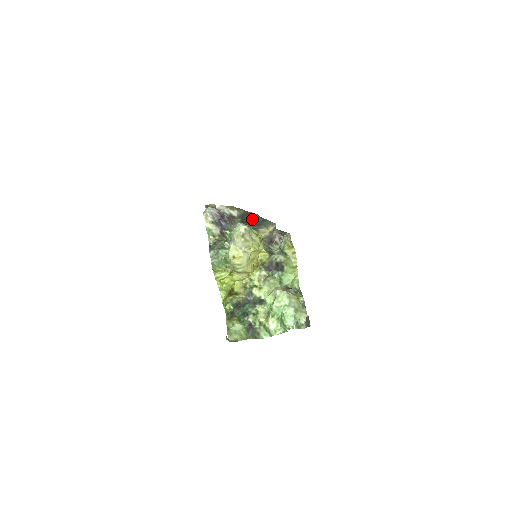
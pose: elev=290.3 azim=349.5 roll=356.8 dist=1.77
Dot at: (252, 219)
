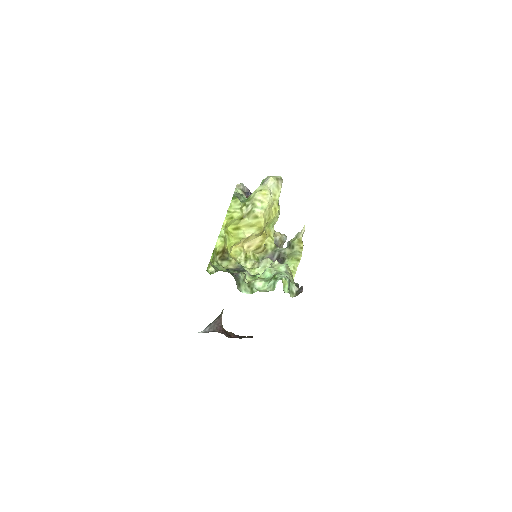
Dot at: occluded
